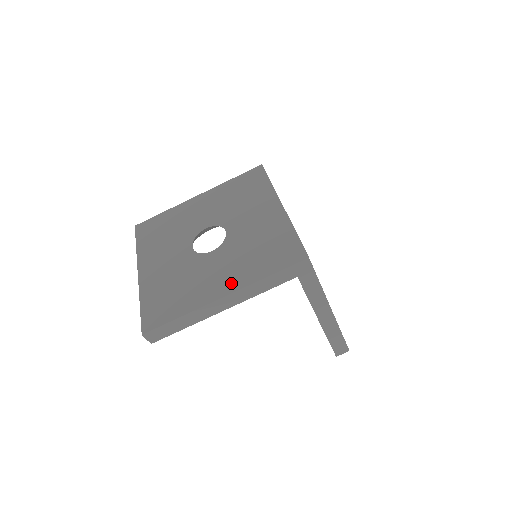
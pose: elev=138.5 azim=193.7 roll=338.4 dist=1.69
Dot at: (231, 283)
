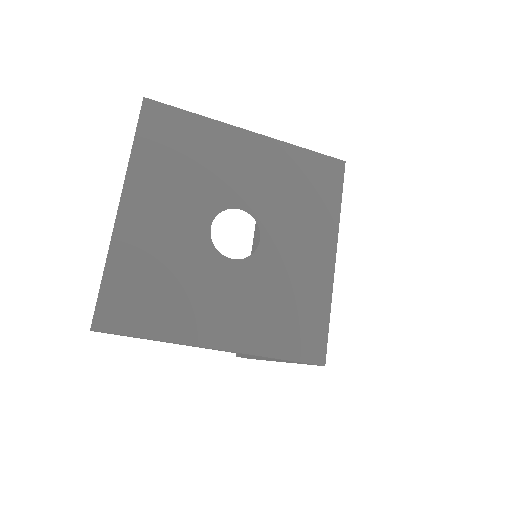
Dot at: (234, 335)
